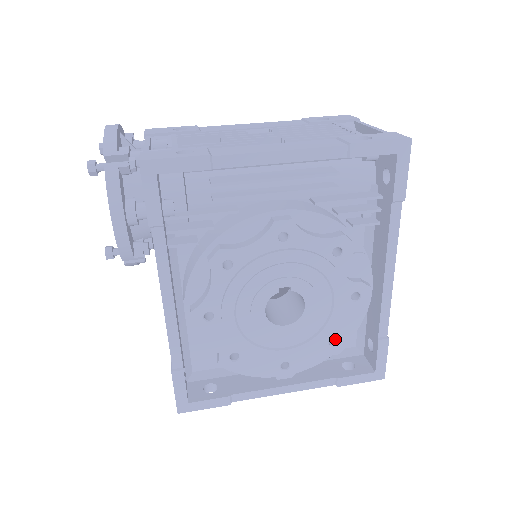
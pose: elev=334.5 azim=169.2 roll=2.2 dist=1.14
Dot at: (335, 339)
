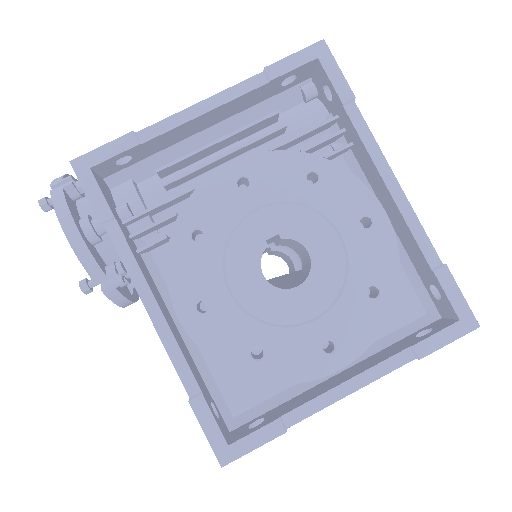
Dot at: (376, 291)
